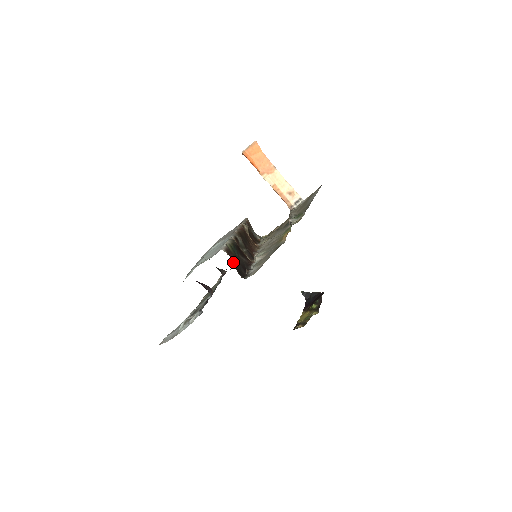
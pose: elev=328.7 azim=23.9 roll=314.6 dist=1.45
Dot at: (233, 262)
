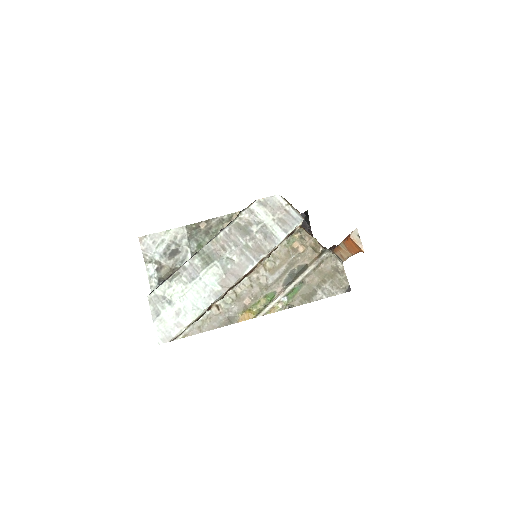
Dot at: occluded
